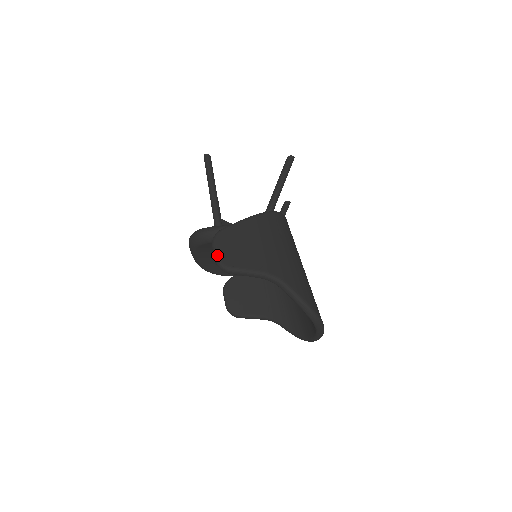
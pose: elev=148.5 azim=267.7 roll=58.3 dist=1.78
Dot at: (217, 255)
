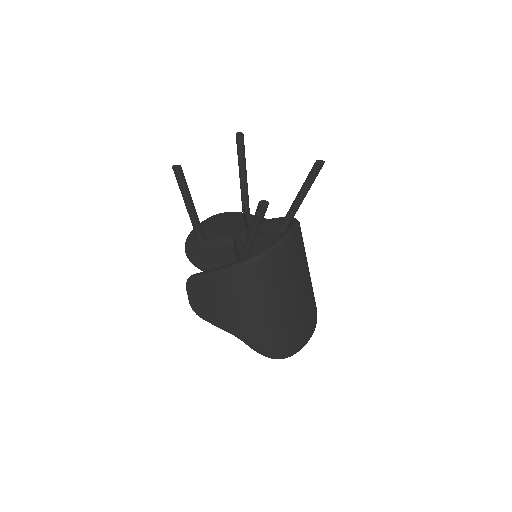
Dot at: (189, 301)
